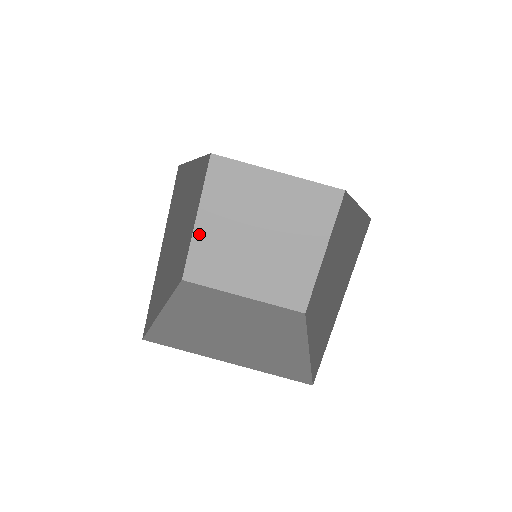
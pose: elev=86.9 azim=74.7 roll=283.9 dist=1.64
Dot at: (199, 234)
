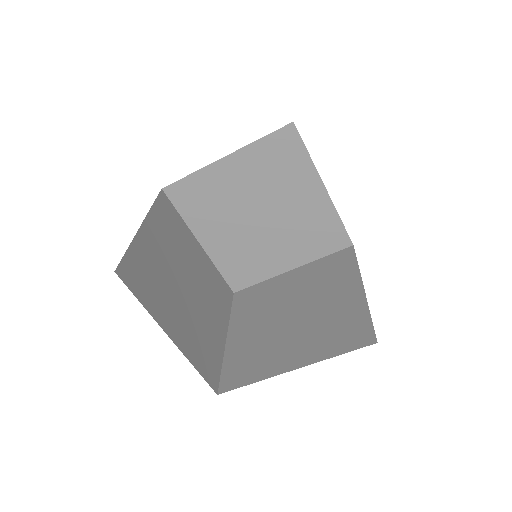
Dot at: (215, 170)
